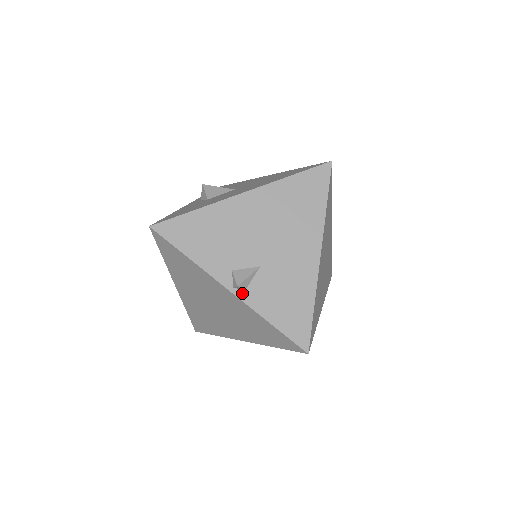
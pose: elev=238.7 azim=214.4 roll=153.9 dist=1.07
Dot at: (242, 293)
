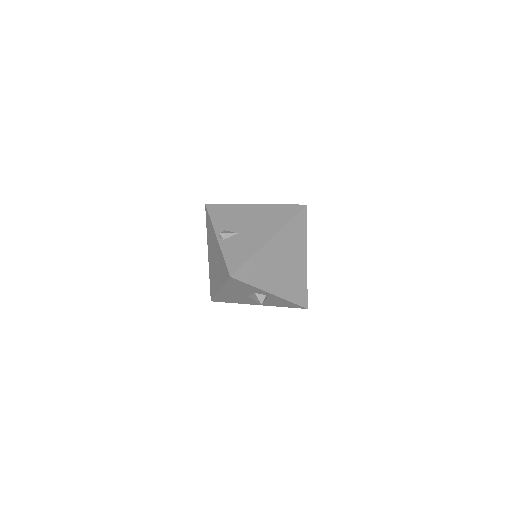
Dot at: (221, 240)
